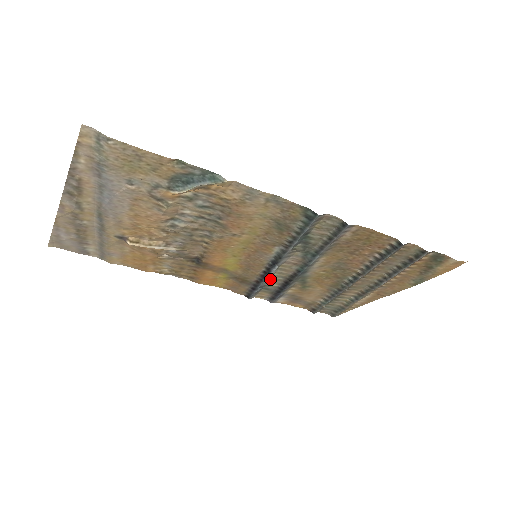
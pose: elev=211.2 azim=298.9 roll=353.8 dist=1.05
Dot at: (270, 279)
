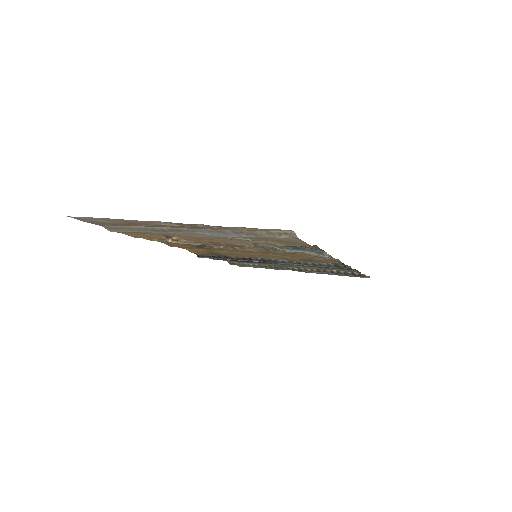
Dot at: occluded
